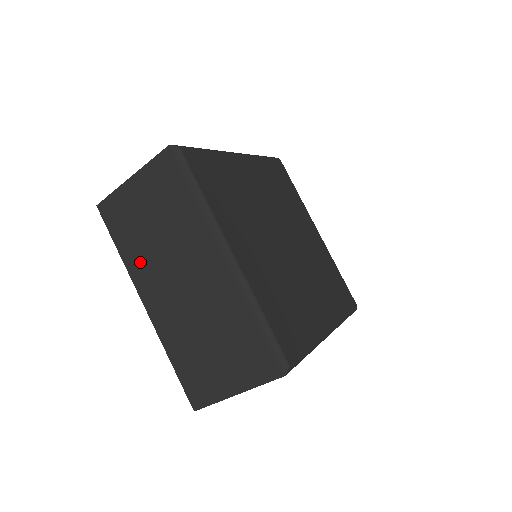
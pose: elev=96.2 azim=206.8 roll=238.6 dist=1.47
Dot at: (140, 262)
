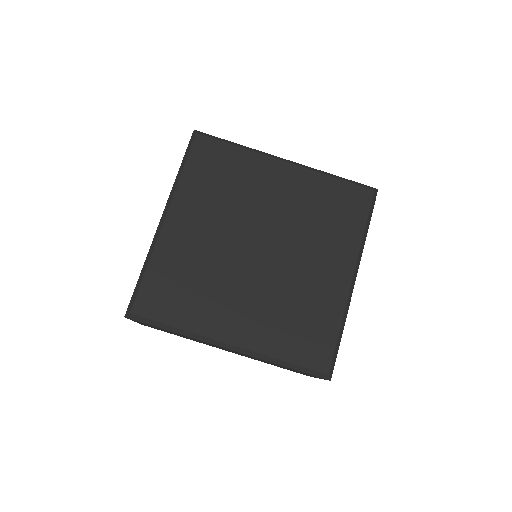
Dot at: occluded
